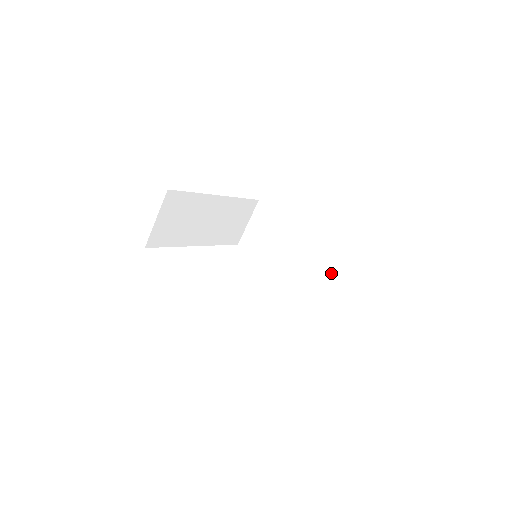
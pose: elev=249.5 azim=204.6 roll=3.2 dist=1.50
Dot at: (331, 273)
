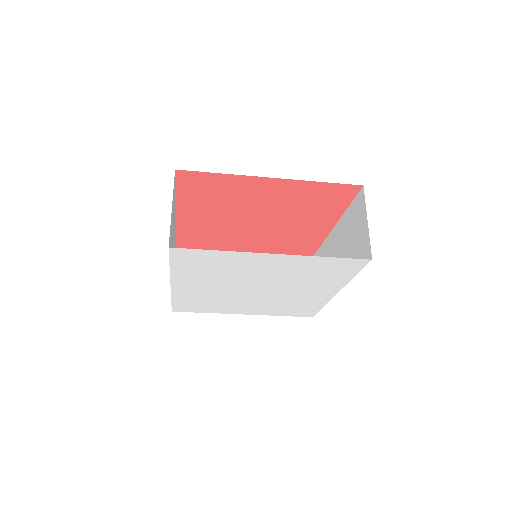
Dot at: occluded
